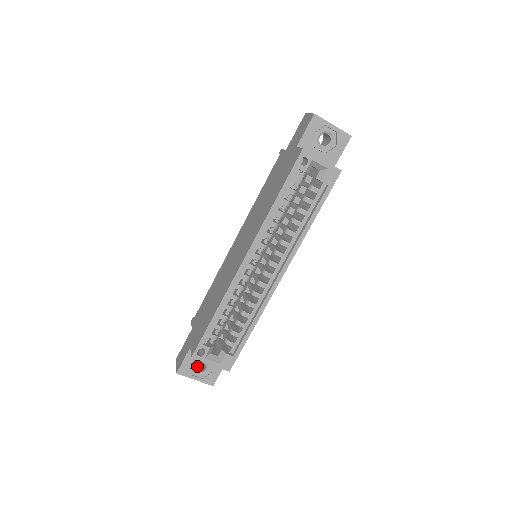
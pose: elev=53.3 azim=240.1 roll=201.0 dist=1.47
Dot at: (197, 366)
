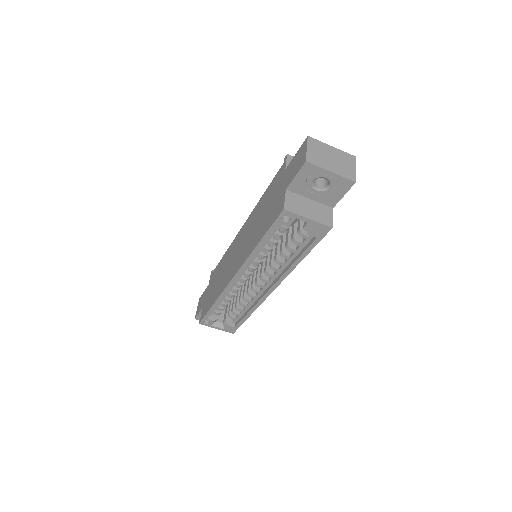
Dot at: occluded
